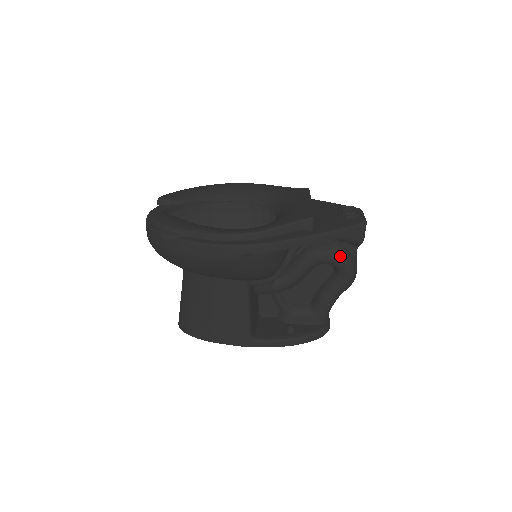
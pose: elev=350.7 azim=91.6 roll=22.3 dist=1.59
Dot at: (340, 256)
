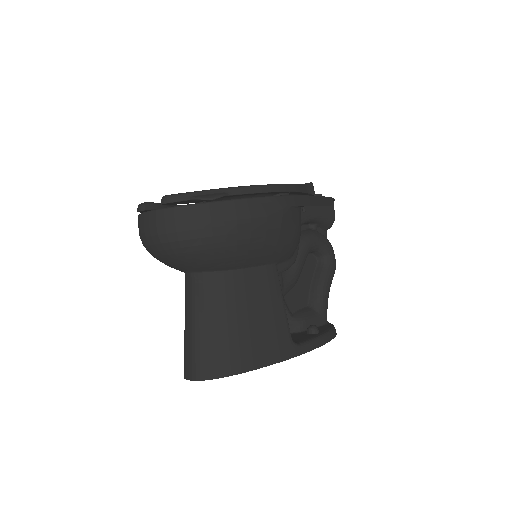
Dot at: (323, 238)
